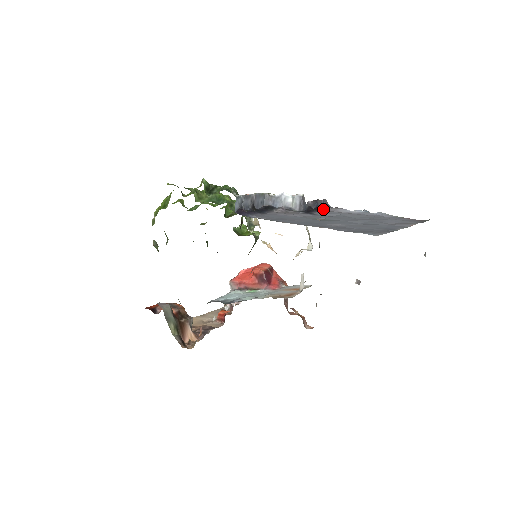
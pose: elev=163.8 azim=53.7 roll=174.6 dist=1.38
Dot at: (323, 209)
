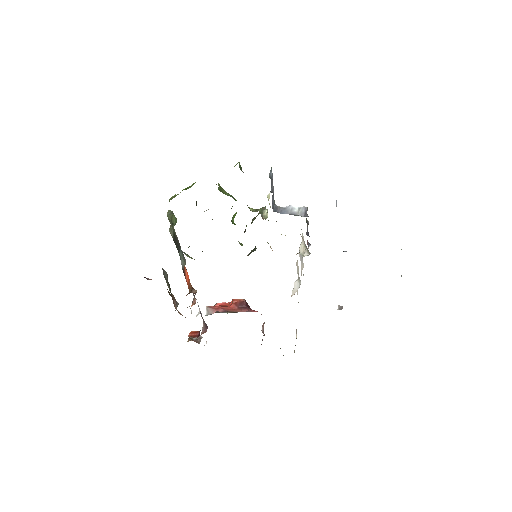
Dot at: occluded
